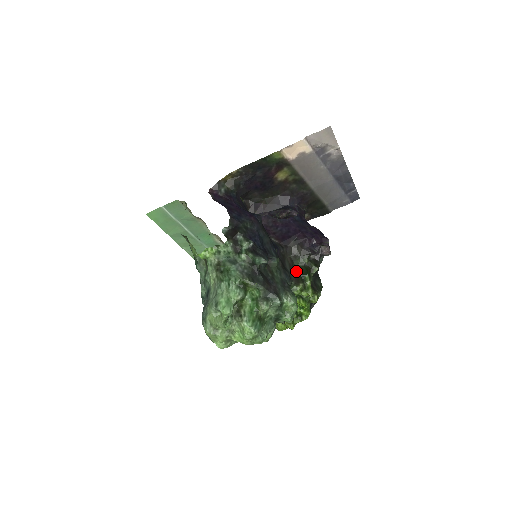
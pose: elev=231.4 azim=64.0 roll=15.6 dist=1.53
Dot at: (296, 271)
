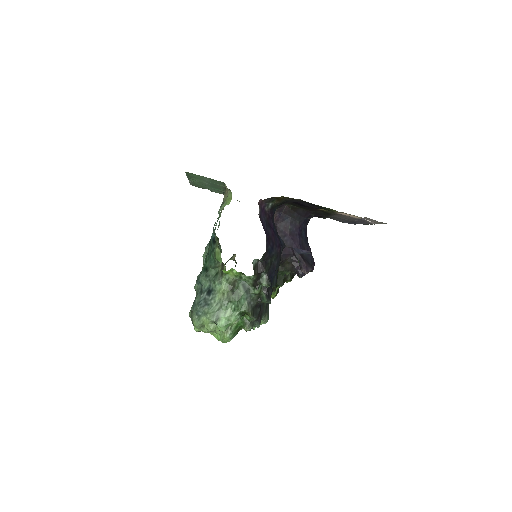
Dot at: occluded
